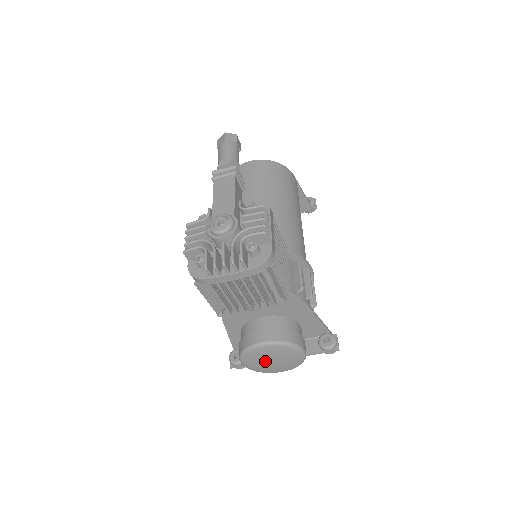
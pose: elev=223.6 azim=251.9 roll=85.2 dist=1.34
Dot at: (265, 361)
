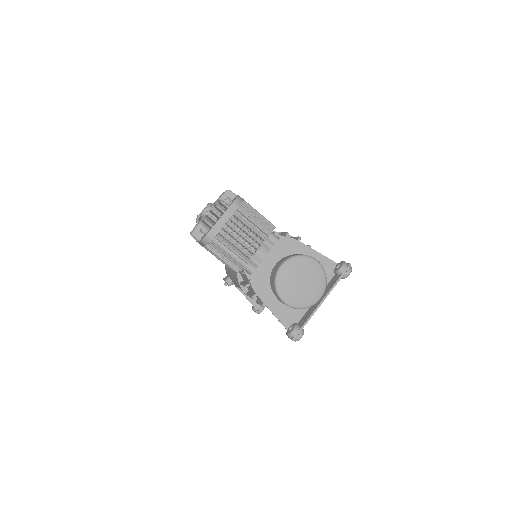
Dot at: (296, 285)
